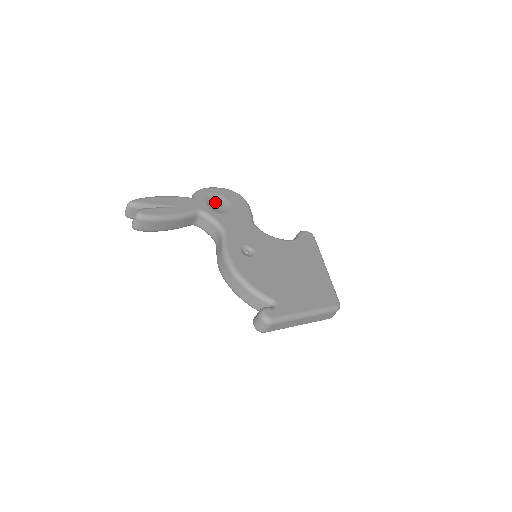
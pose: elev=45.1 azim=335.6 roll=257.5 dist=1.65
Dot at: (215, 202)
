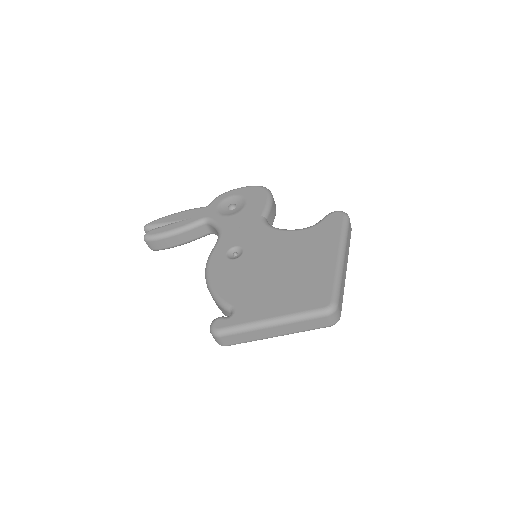
Dot at: (229, 204)
